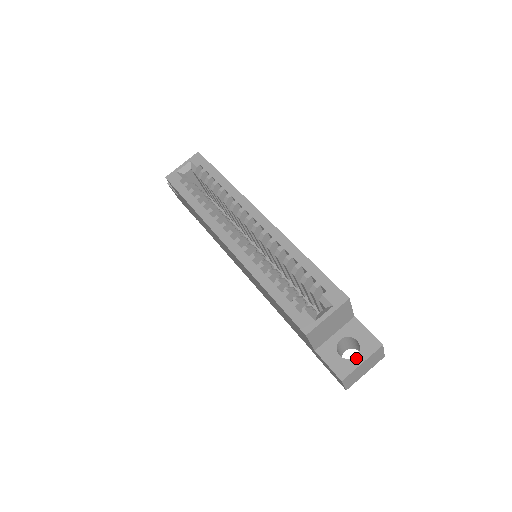
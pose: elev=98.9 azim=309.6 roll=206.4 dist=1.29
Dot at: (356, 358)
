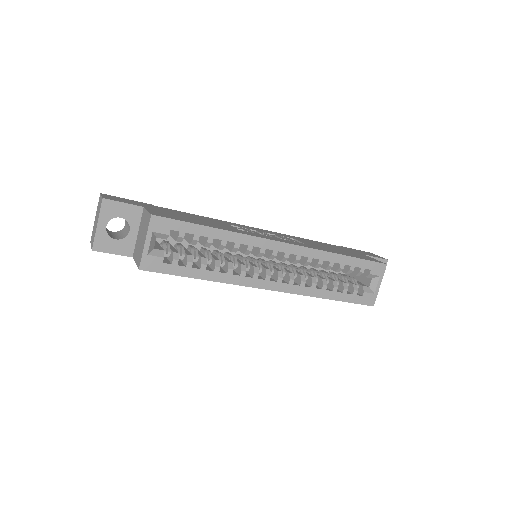
Dot at: occluded
